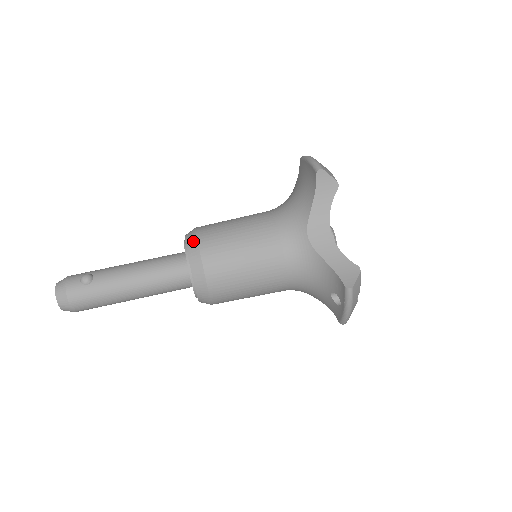
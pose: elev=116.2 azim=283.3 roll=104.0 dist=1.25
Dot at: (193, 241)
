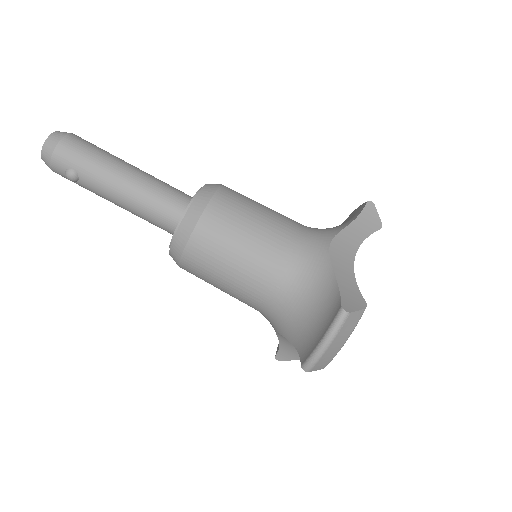
Dot at: (178, 251)
